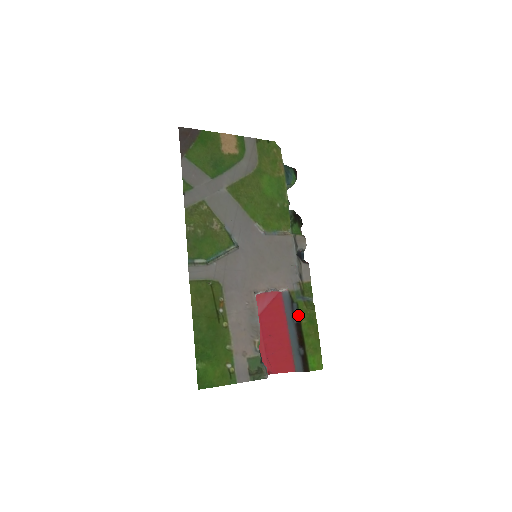
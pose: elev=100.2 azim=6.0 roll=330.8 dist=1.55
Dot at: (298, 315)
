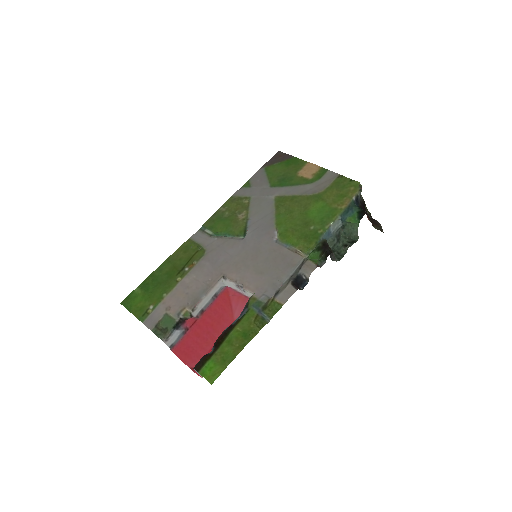
Dot at: (239, 319)
